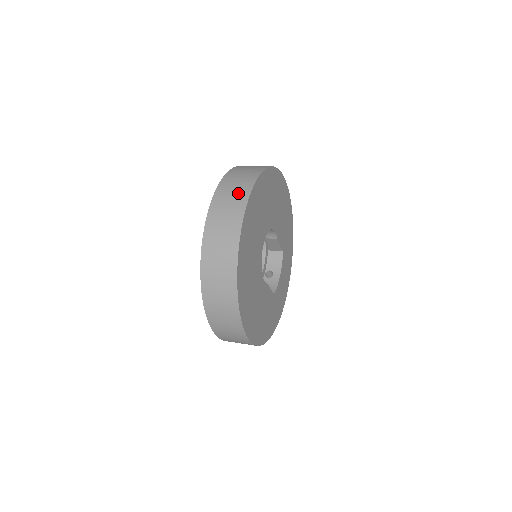
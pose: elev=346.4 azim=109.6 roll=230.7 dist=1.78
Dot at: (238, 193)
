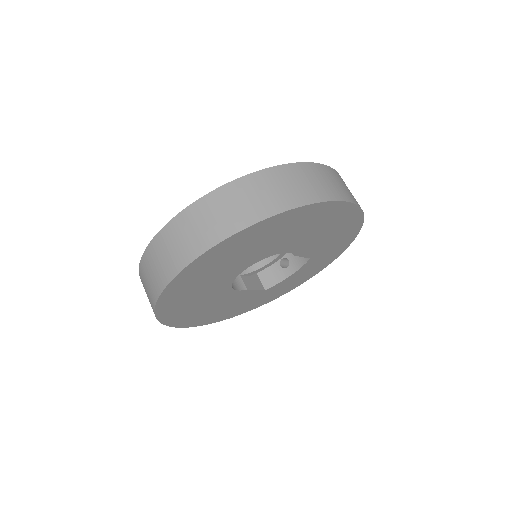
Dot at: (201, 235)
